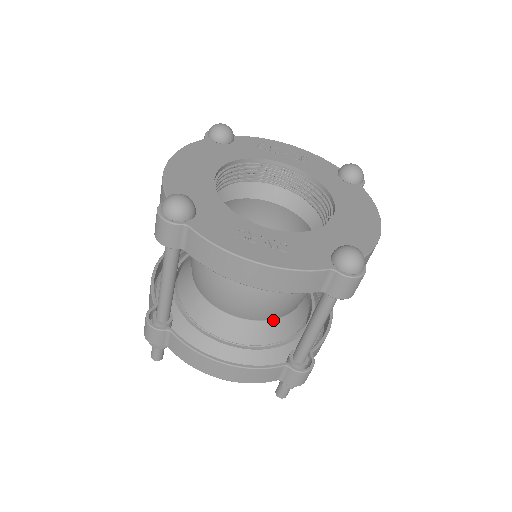
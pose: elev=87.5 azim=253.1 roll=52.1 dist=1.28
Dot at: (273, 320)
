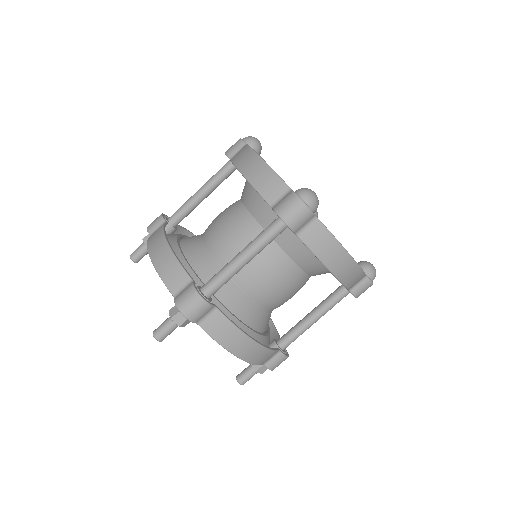
Dot at: (221, 268)
